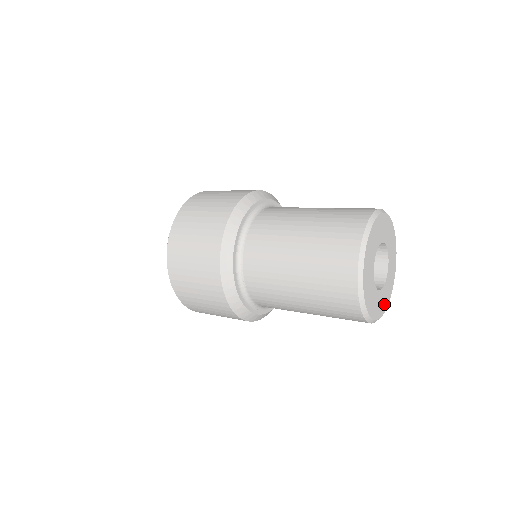
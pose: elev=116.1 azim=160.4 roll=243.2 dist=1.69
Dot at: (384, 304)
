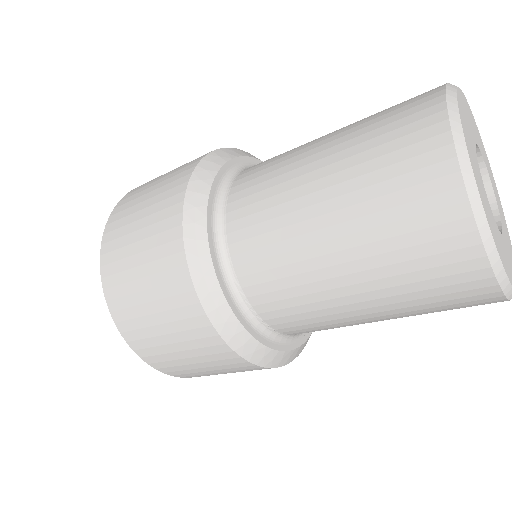
Dot at: (507, 237)
